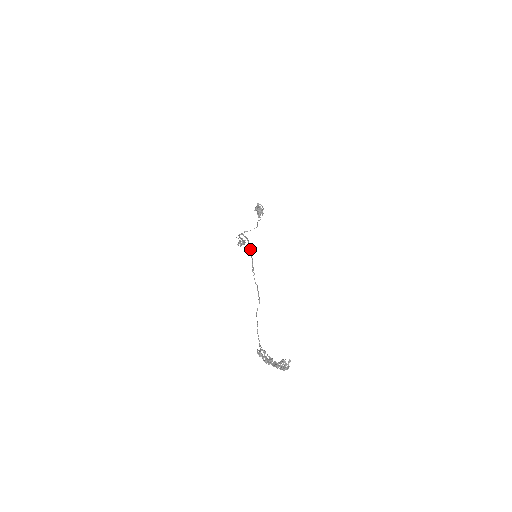
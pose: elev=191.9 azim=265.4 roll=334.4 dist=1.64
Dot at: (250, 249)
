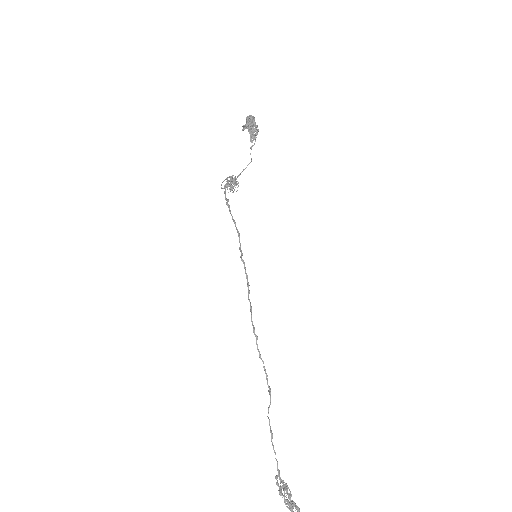
Dot at: occluded
